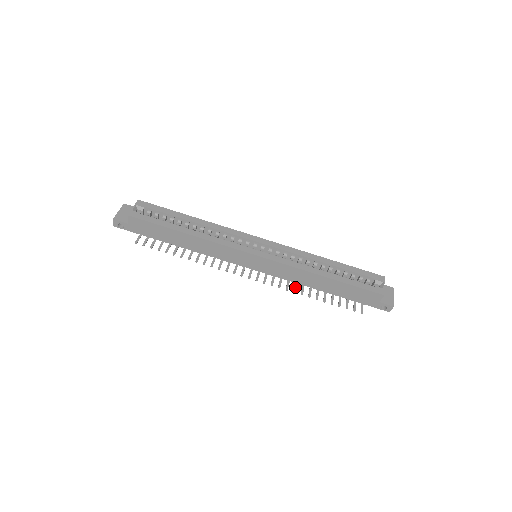
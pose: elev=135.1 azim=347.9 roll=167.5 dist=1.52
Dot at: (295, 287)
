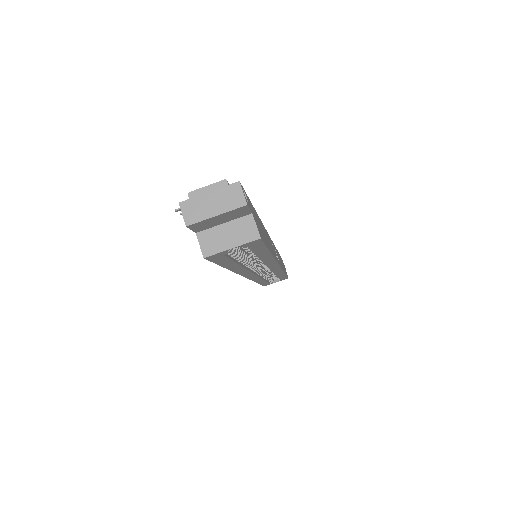
Dot at: occluded
